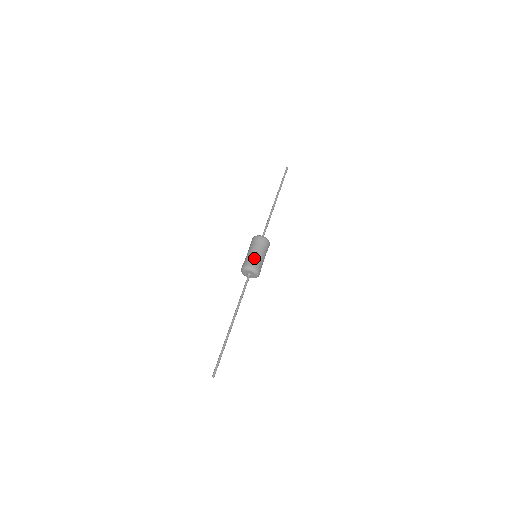
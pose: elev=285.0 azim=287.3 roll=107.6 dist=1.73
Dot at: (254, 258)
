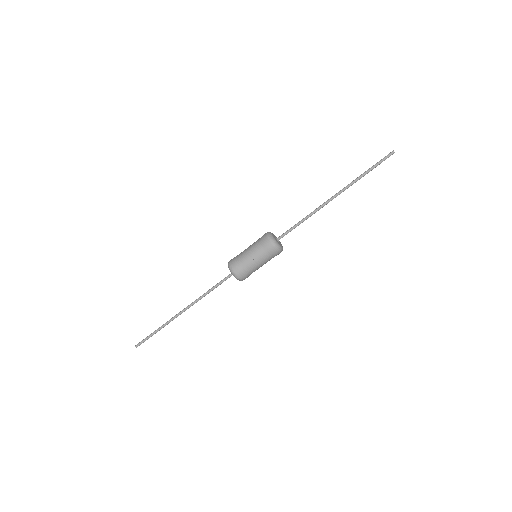
Dot at: (245, 264)
